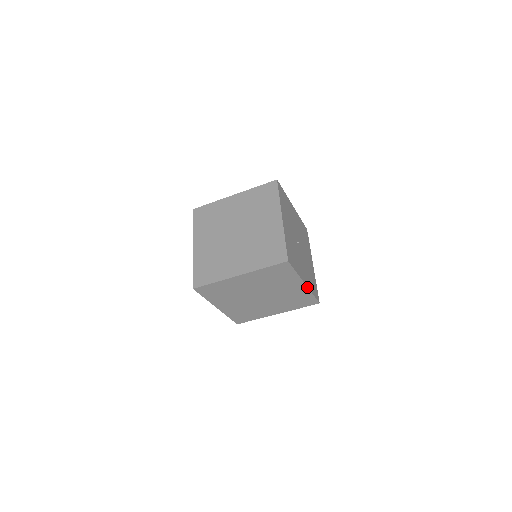
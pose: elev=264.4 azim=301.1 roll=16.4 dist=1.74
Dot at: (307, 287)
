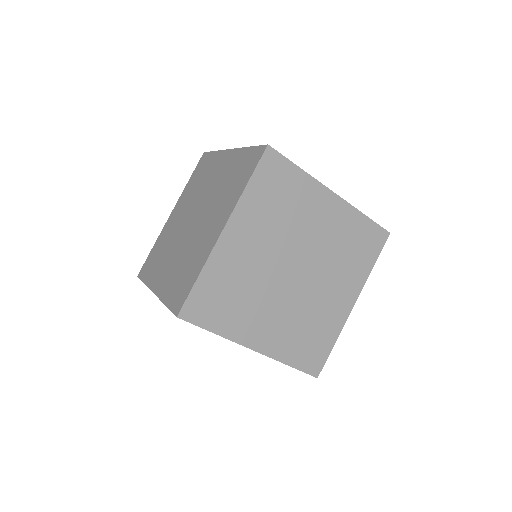
Dot at: (343, 200)
